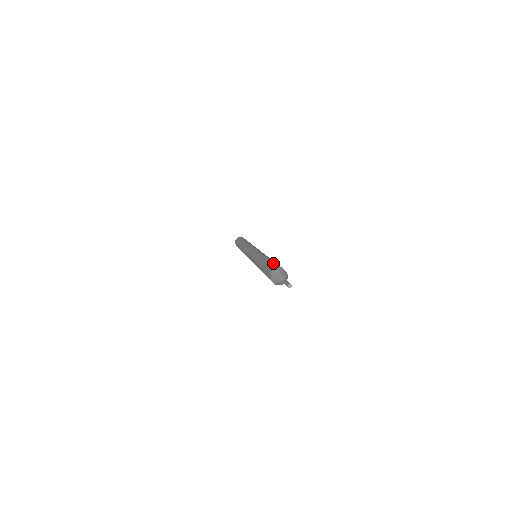
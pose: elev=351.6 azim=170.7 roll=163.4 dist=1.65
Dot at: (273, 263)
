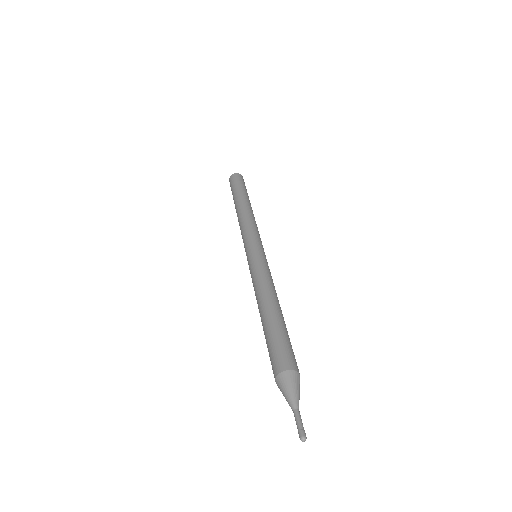
Dot at: (282, 339)
